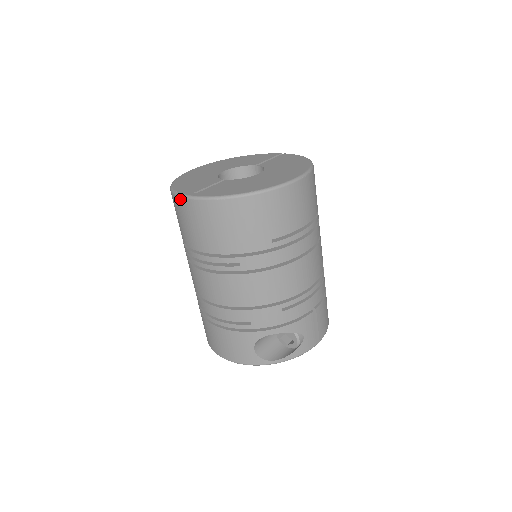
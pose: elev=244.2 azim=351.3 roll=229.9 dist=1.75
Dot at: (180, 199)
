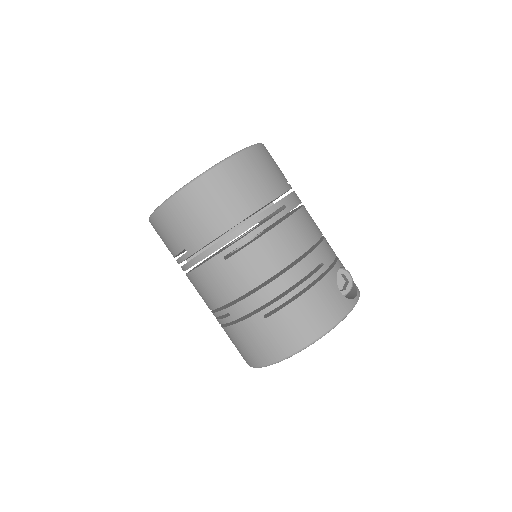
Dot at: (204, 178)
